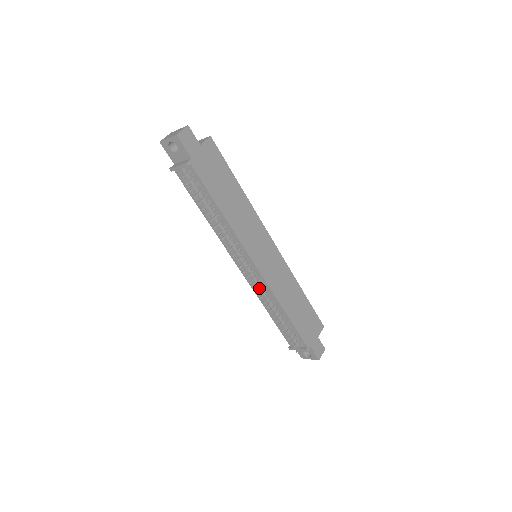
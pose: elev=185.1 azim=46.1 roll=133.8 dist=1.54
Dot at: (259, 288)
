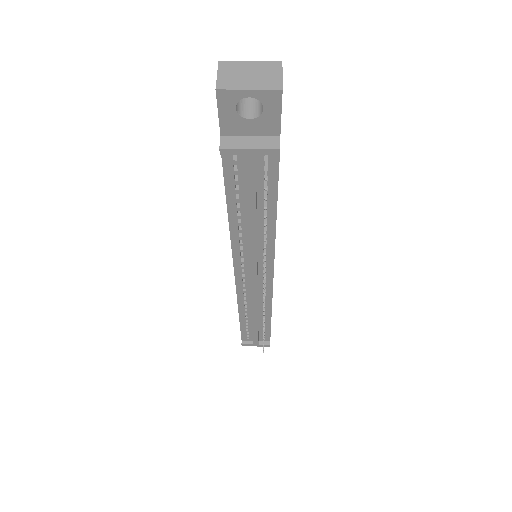
Dot at: occluded
